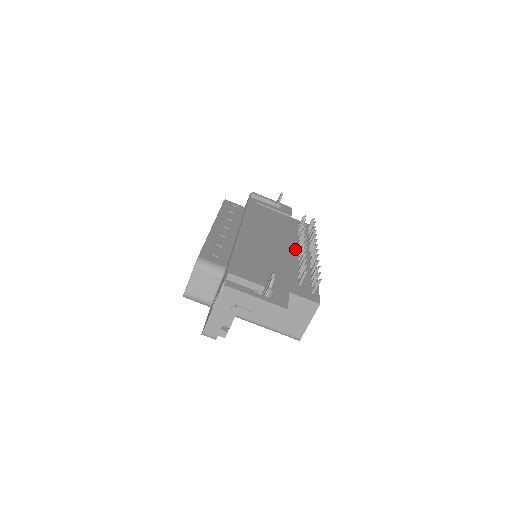
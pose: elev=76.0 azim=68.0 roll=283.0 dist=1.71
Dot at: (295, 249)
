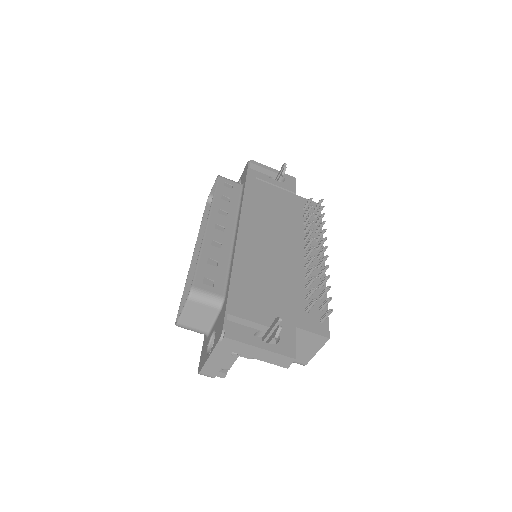
Dot at: (301, 250)
